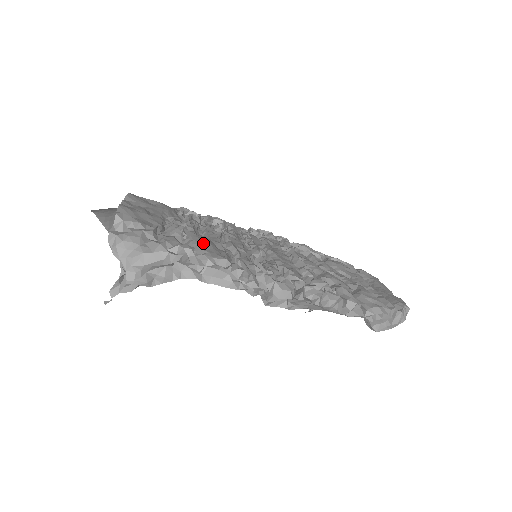
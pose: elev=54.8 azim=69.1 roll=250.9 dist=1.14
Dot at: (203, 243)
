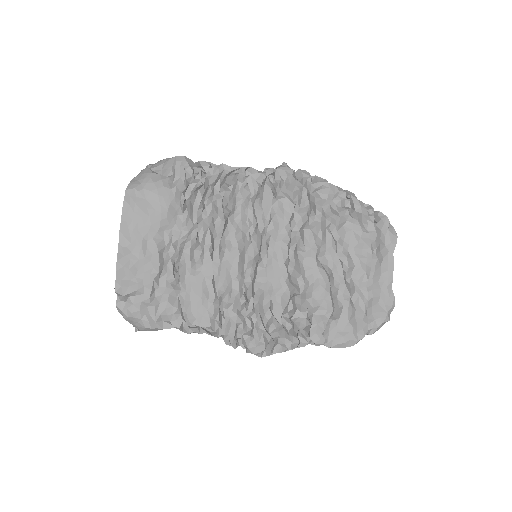
Dot at: (193, 300)
